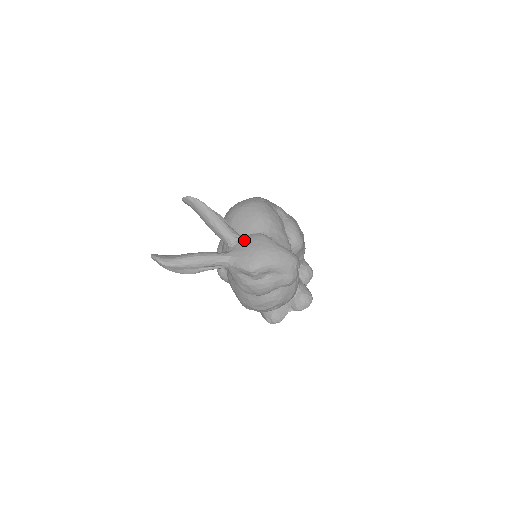
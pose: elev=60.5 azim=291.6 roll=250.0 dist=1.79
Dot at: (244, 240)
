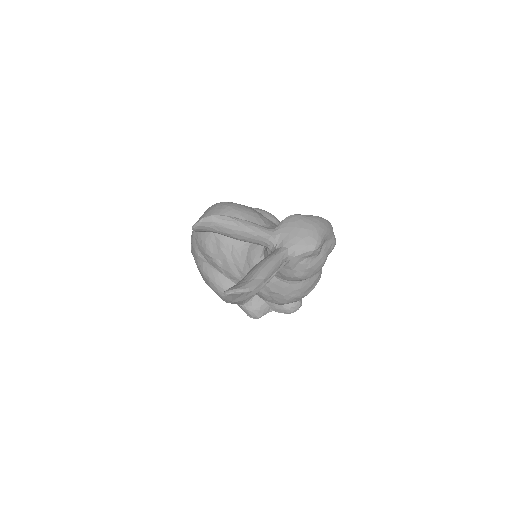
Dot at: (284, 228)
